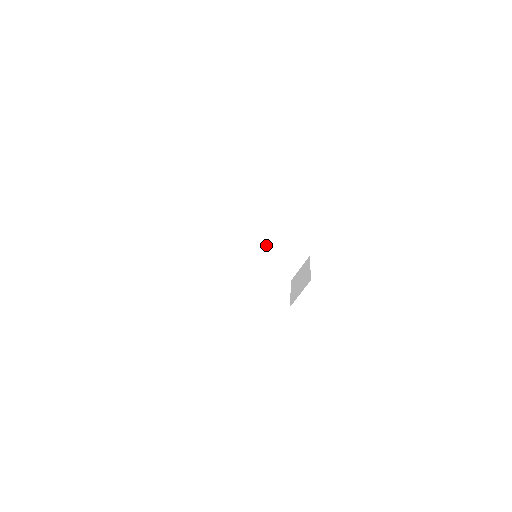
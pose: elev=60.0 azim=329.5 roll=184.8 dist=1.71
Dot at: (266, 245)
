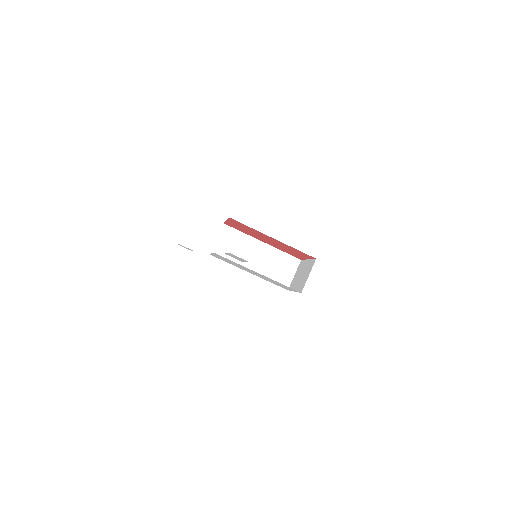
Dot at: (259, 256)
